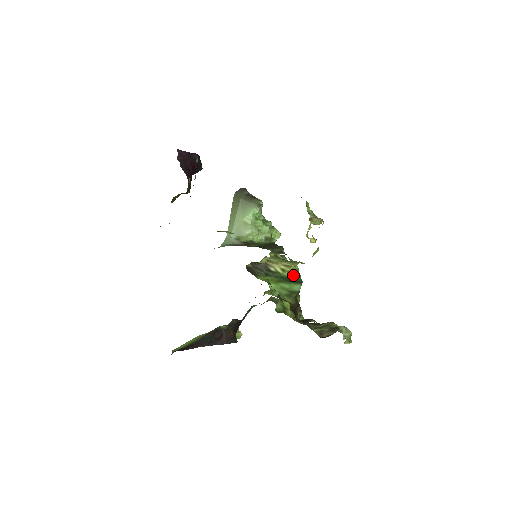
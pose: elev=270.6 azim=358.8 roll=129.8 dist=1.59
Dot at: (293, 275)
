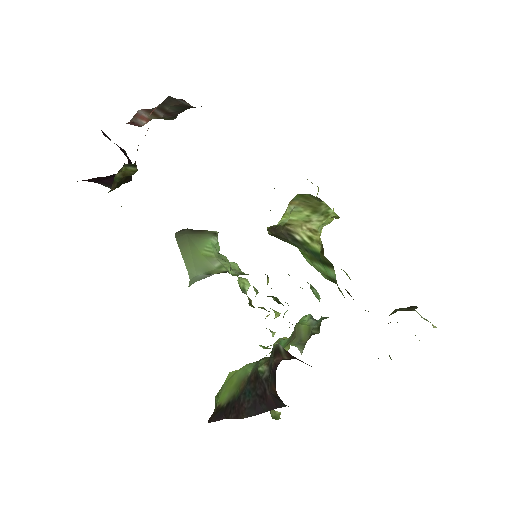
Dot at: (321, 254)
